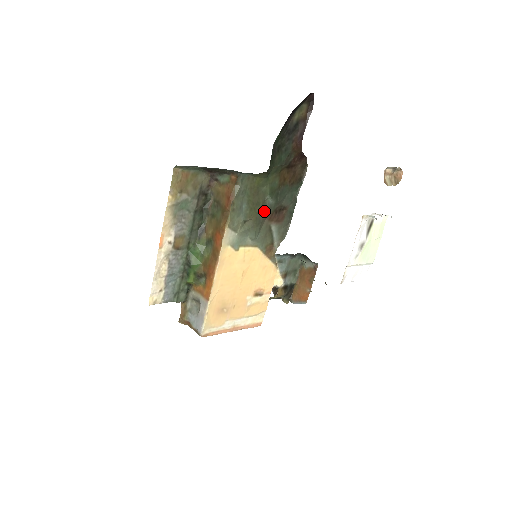
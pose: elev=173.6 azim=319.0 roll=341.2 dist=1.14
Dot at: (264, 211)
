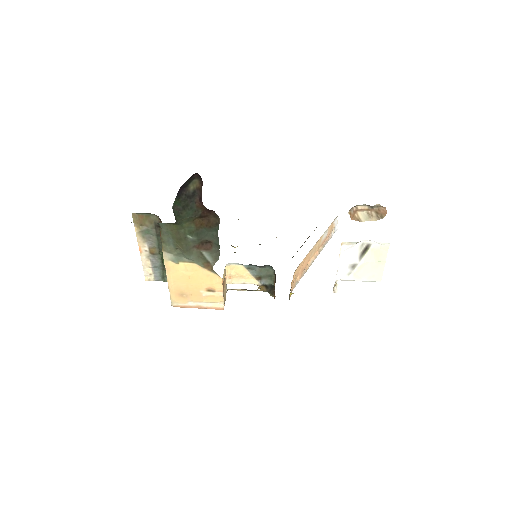
Dot at: (189, 243)
